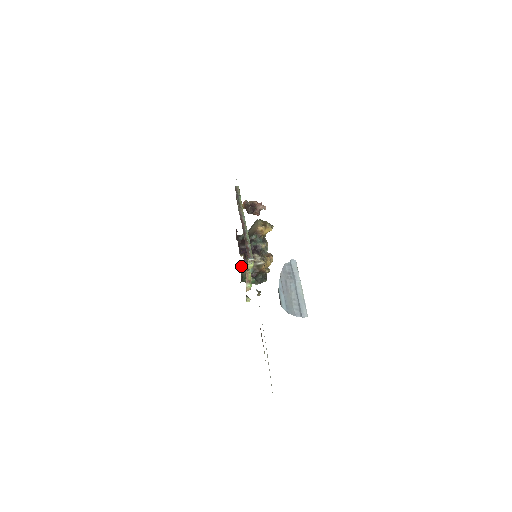
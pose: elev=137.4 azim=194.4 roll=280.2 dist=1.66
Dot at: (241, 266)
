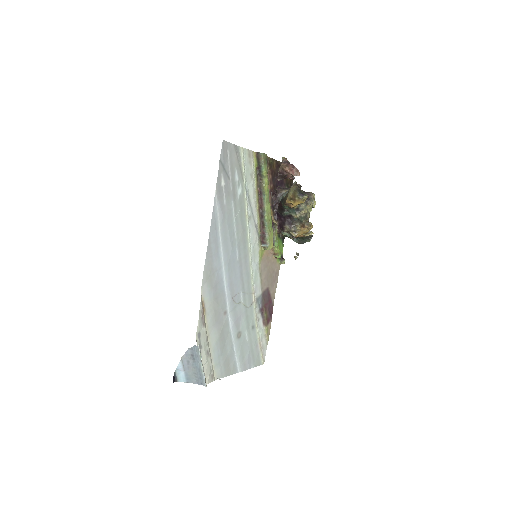
Dot at: occluded
